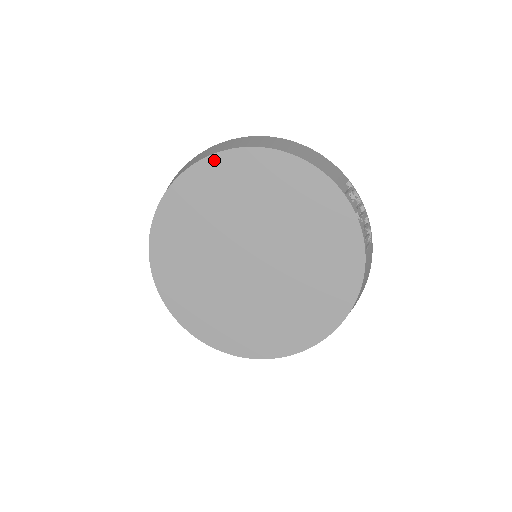
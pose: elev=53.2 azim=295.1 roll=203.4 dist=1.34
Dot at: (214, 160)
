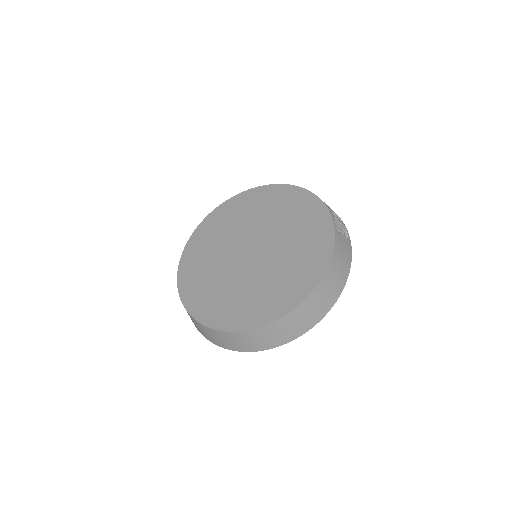
Dot at: (235, 198)
